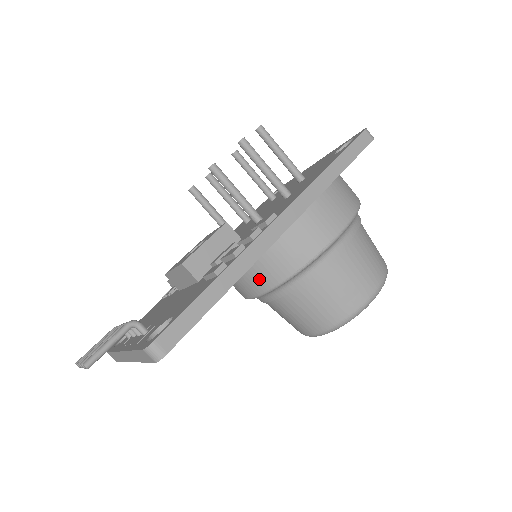
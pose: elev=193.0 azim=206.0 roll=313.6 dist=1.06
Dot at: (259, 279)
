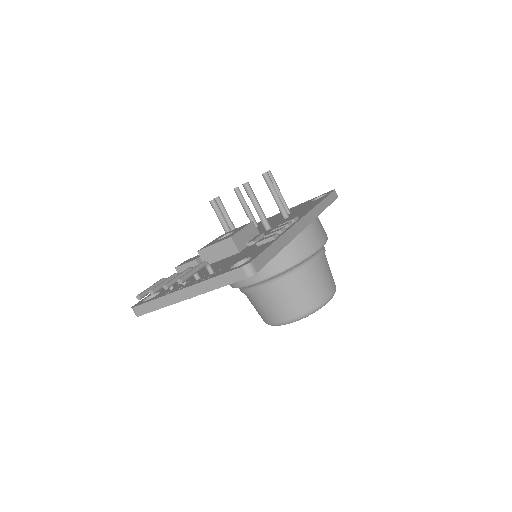
Dot at: (268, 266)
